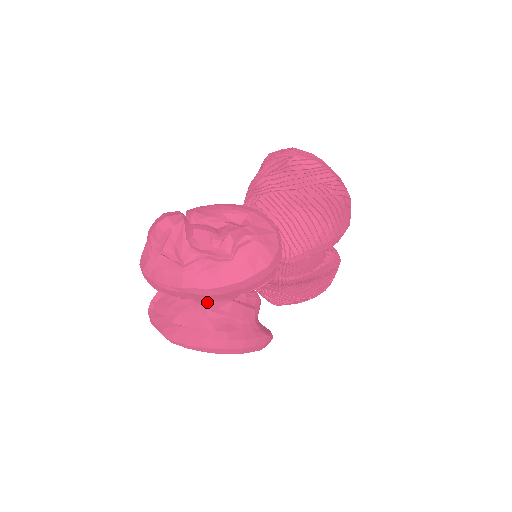
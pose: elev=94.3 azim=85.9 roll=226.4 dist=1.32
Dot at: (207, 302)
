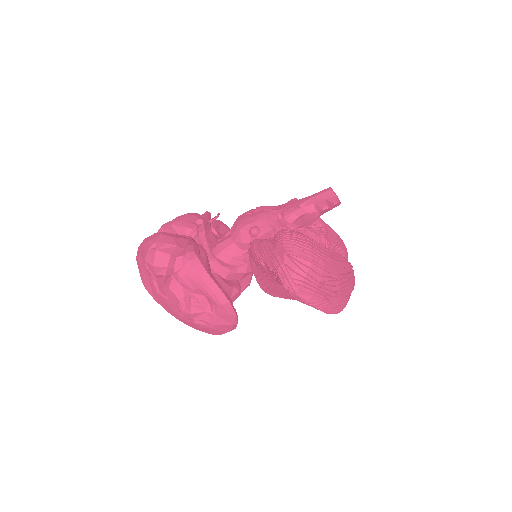
Dot at: occluded
